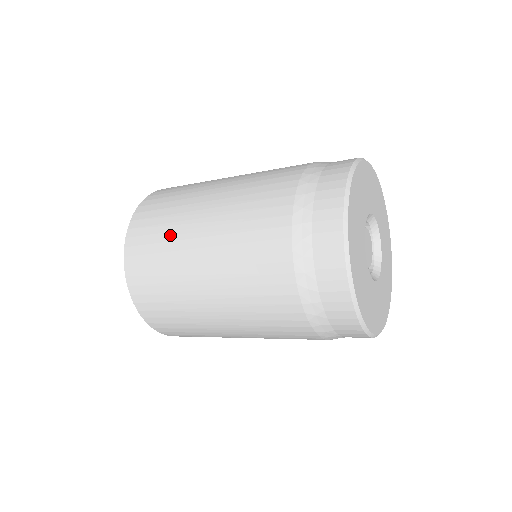
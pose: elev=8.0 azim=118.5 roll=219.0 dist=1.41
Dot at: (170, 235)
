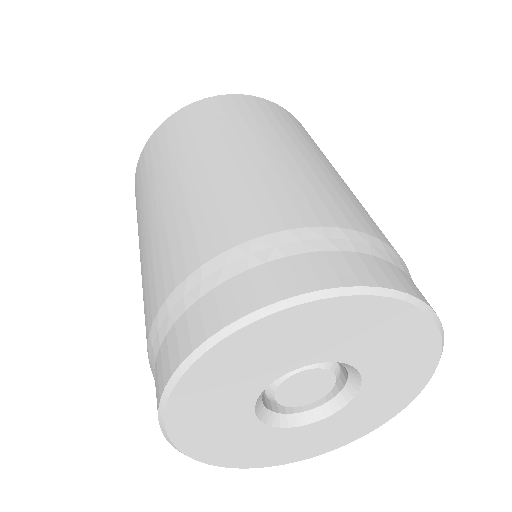
Dot at: (190, 141)
